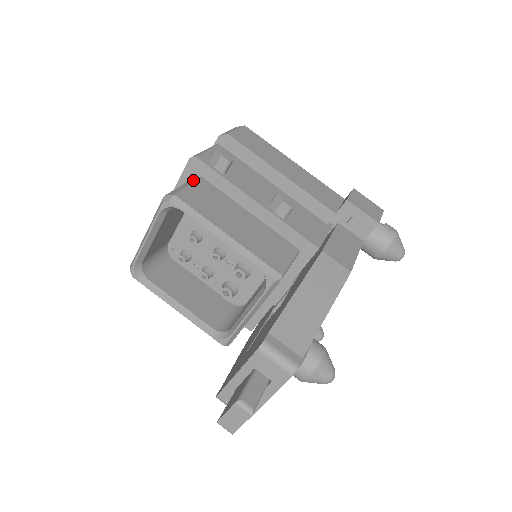
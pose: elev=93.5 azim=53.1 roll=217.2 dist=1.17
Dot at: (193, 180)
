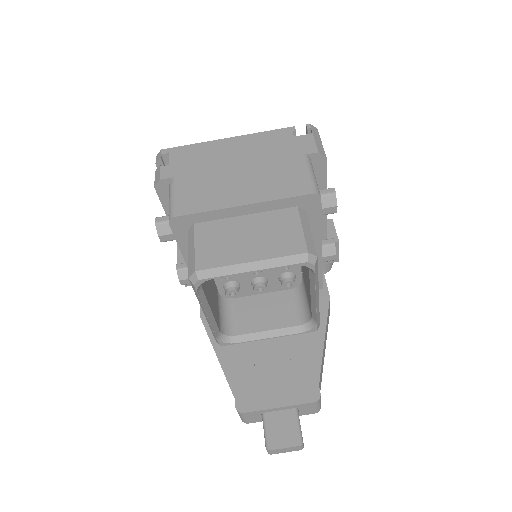
Dot at: (304, 216)
